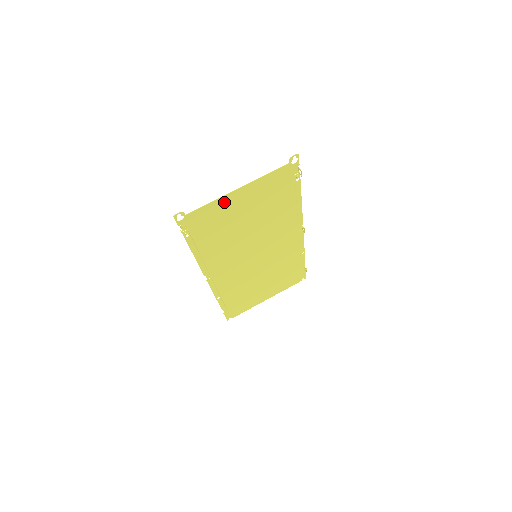
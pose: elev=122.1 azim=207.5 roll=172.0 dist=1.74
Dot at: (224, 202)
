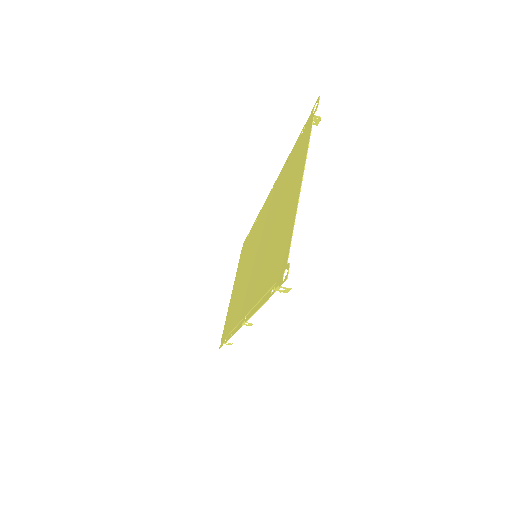
Dot at: (292, 214)
